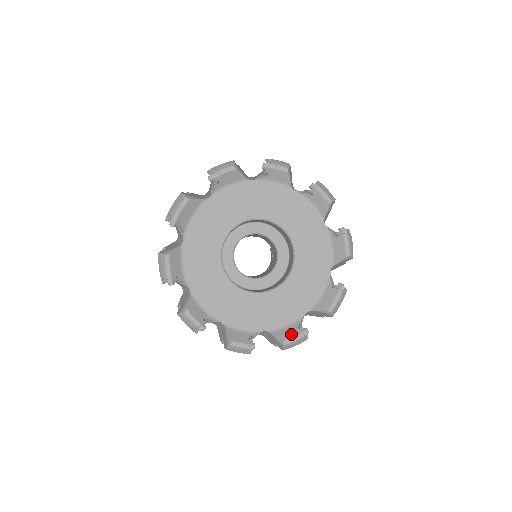
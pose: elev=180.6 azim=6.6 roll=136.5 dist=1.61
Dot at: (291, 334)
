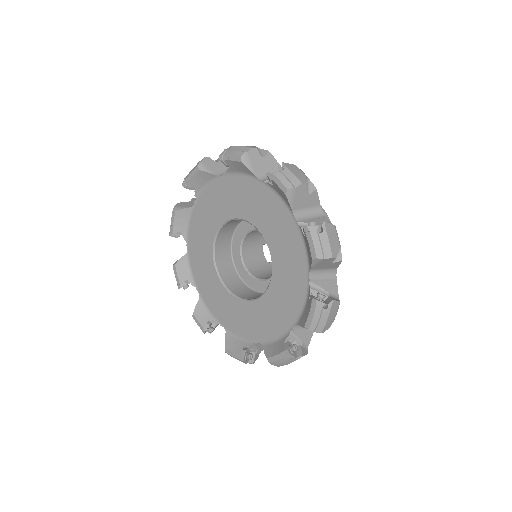
Dot at: (234, 349)
